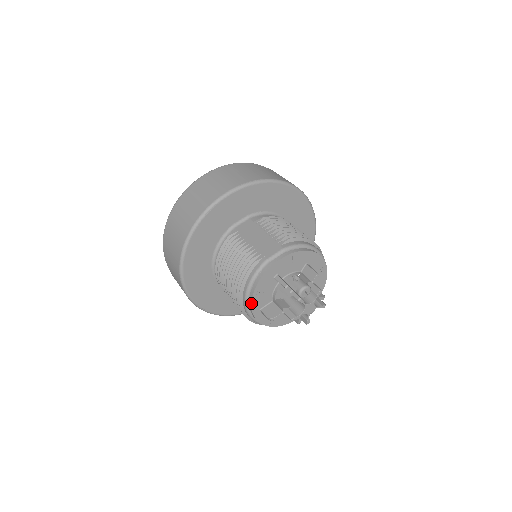
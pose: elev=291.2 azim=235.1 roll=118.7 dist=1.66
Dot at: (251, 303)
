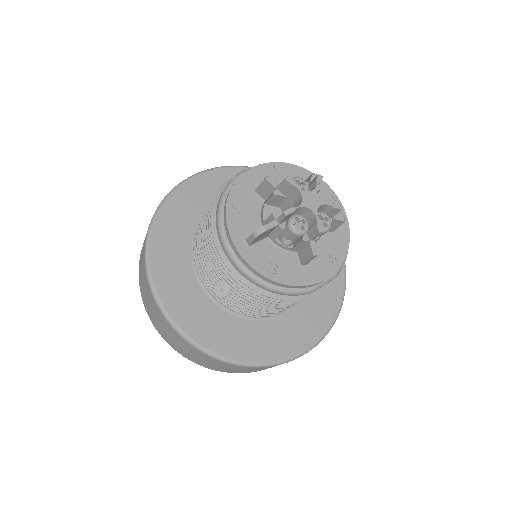
Dot at: (226, 224)
